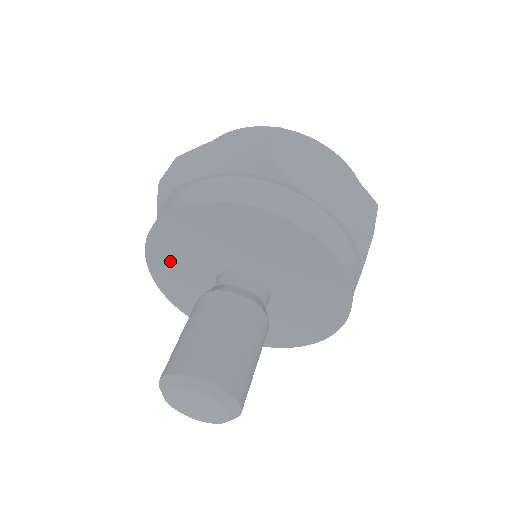
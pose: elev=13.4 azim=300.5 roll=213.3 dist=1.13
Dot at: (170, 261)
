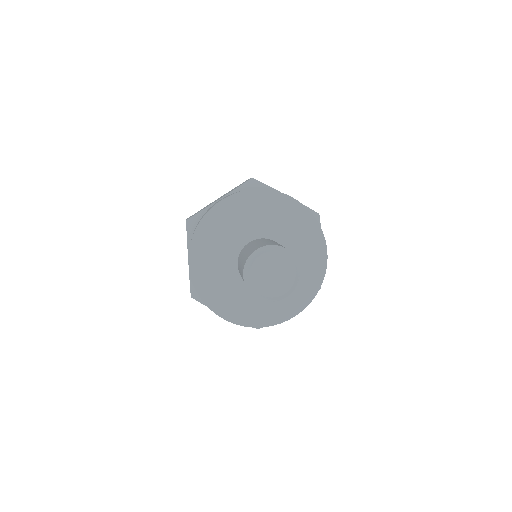
Dot at: (235, 213)
